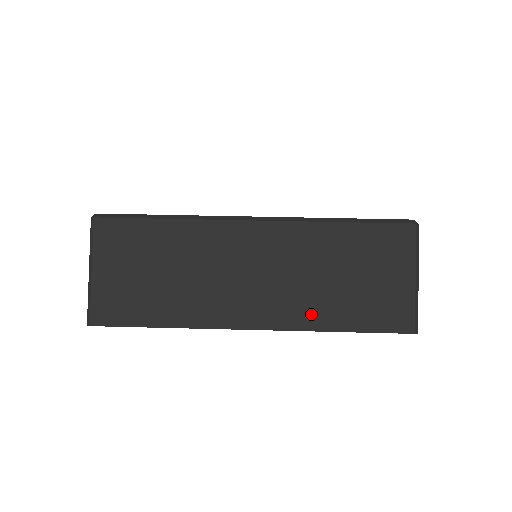
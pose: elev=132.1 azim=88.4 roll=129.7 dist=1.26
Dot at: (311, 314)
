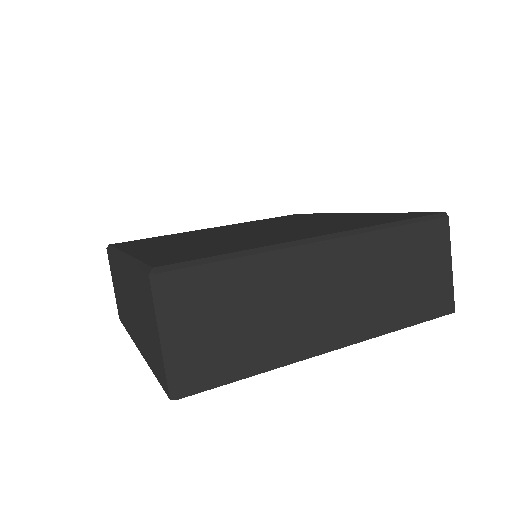
Dot at: (382, 319)
